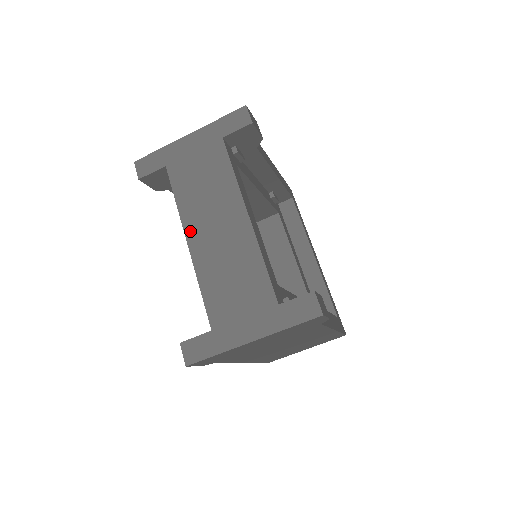
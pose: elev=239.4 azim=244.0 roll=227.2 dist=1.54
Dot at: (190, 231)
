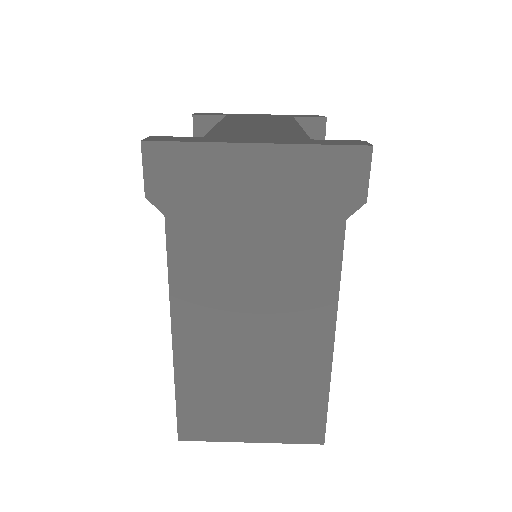
Dot at: (226, 122)
